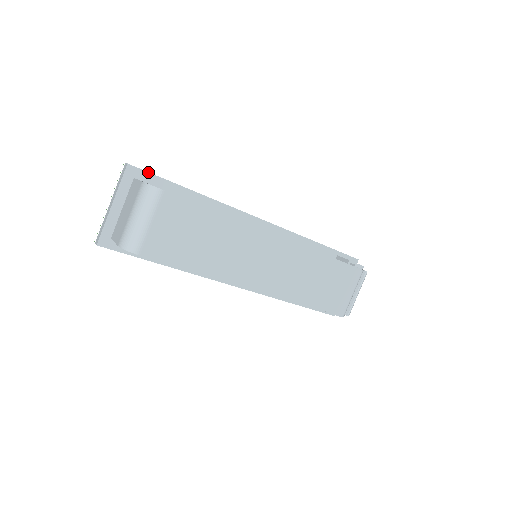
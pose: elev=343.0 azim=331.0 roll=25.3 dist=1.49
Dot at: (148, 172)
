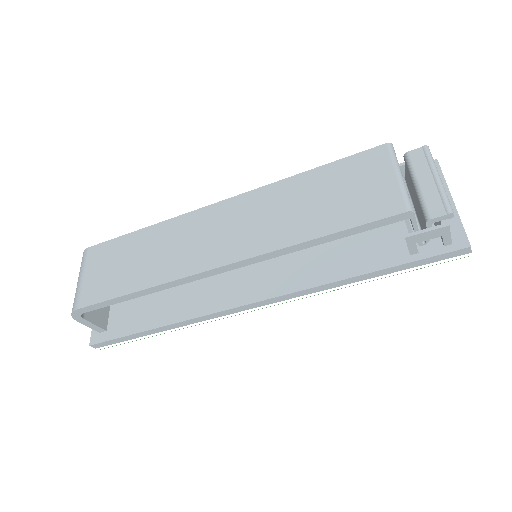
Dot at: occluded
